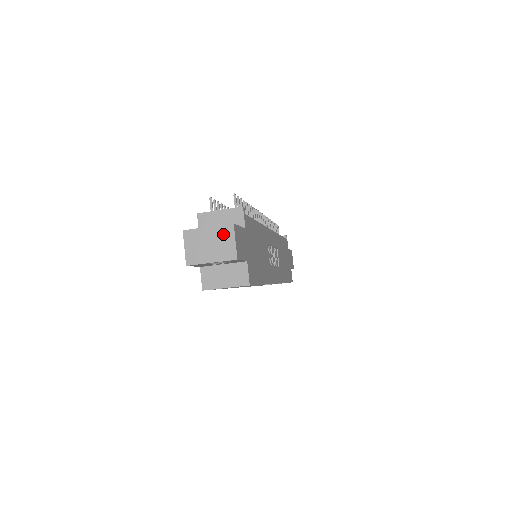
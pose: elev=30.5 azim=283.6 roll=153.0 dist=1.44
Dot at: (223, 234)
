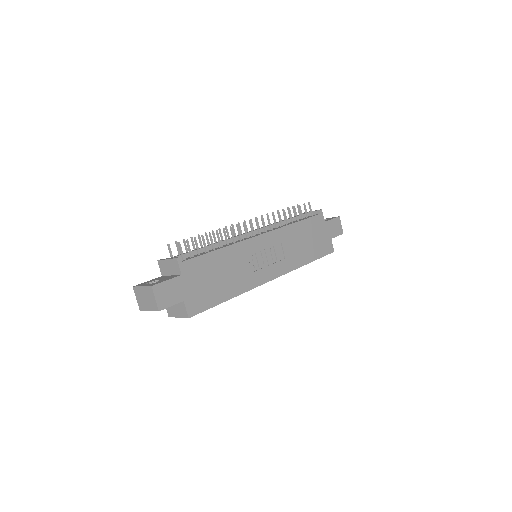
Dot at: (149, 293)
